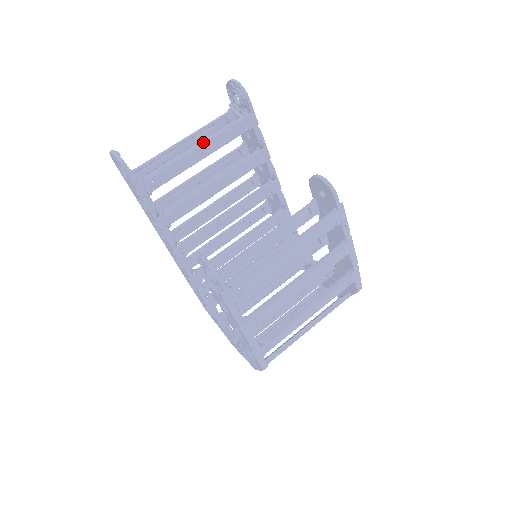
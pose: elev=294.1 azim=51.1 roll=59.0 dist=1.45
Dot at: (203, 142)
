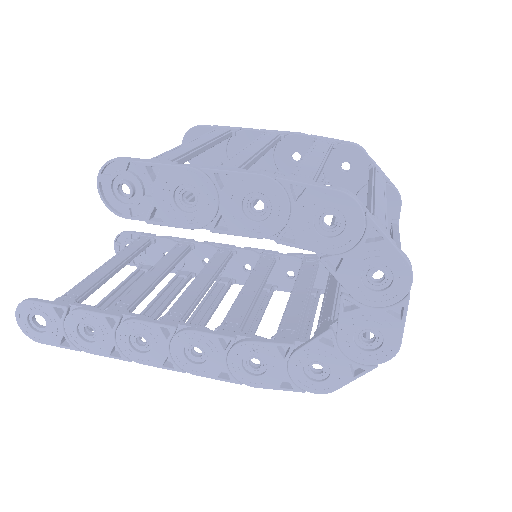
Dot at: (109, 260)
